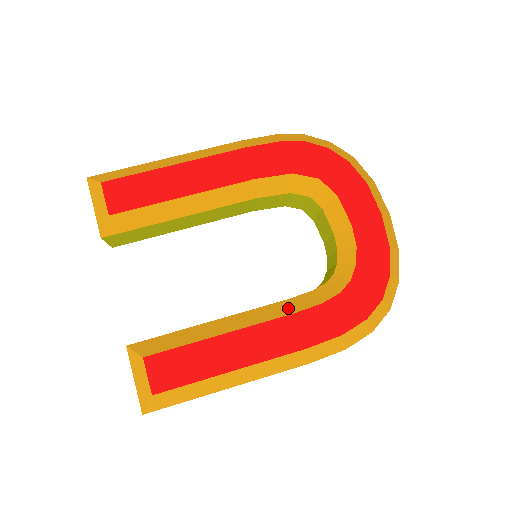
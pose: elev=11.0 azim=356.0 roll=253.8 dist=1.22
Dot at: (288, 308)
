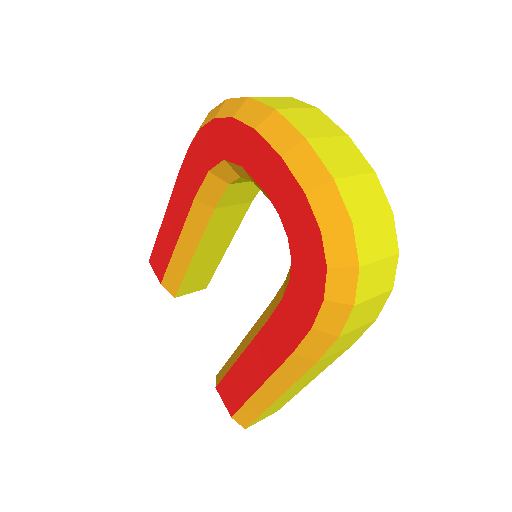
Dot at: (269, 312)
